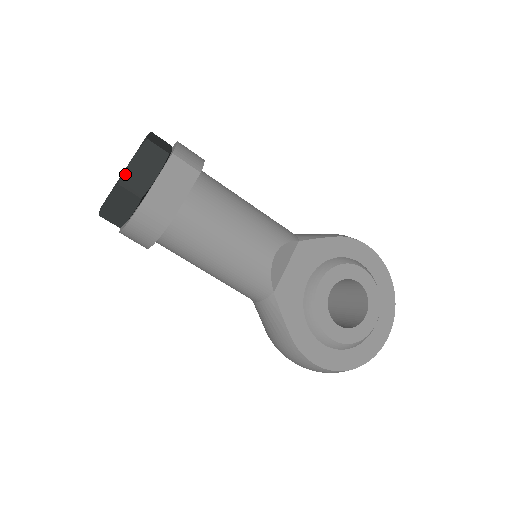
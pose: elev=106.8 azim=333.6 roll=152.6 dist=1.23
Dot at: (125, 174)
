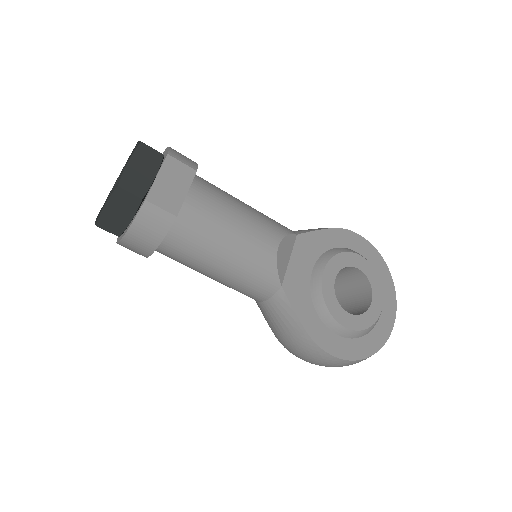
Dot at: (123, 176)
